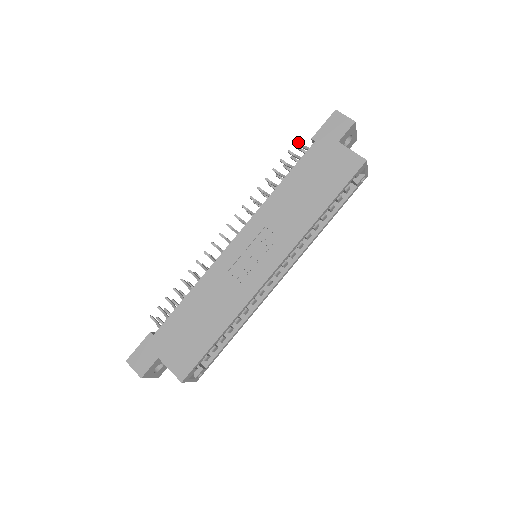
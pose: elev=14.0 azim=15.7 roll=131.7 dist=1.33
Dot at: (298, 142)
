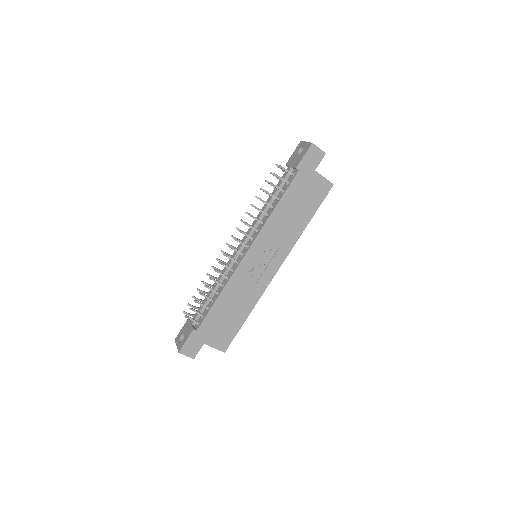
Dot at: occluded
